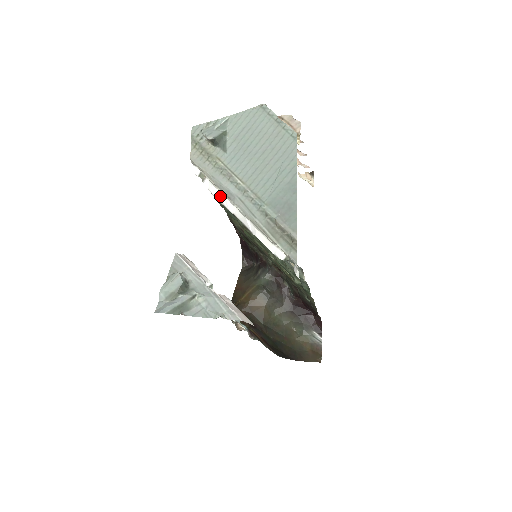
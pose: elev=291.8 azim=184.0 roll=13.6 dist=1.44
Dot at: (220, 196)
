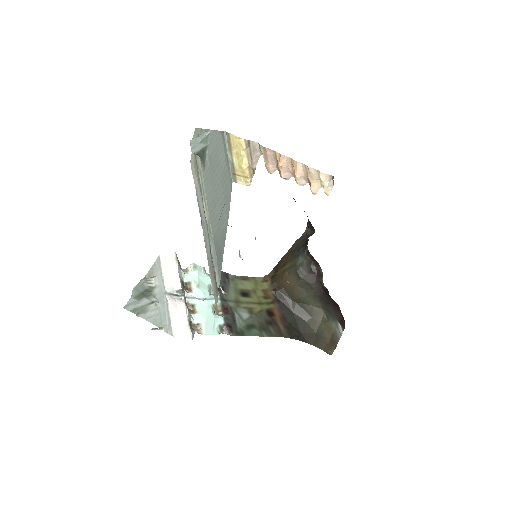
Dot at: occluded
